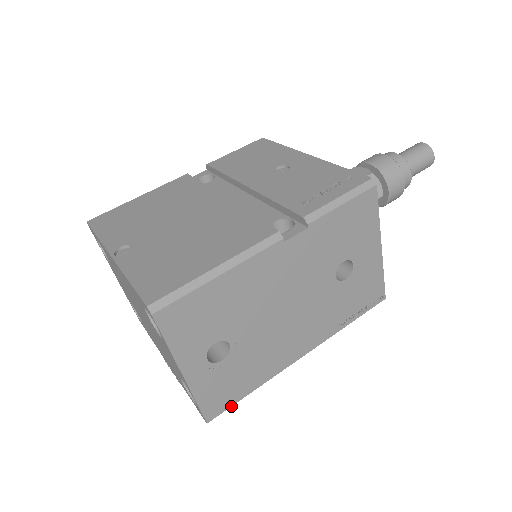
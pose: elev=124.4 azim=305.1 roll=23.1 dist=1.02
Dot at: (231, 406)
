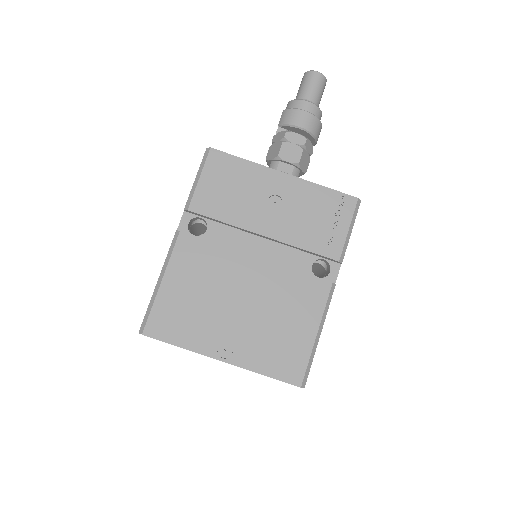
Dot at: occluded
